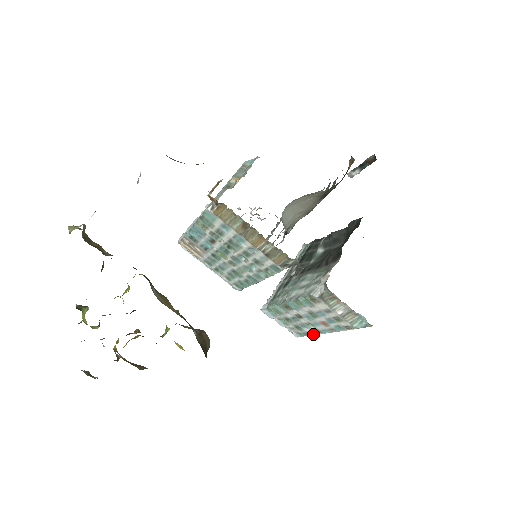
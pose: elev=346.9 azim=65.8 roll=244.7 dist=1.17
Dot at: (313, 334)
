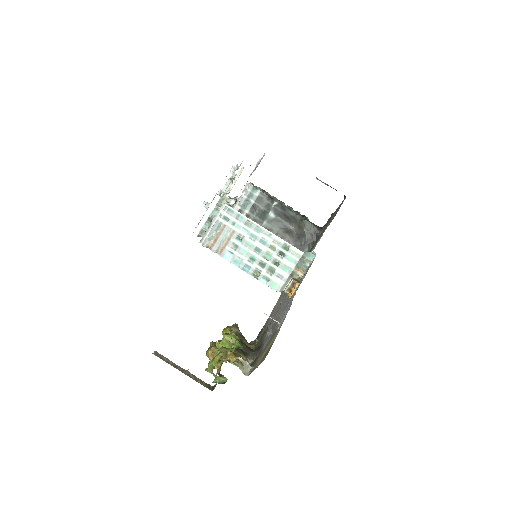
Dot at: occluded
